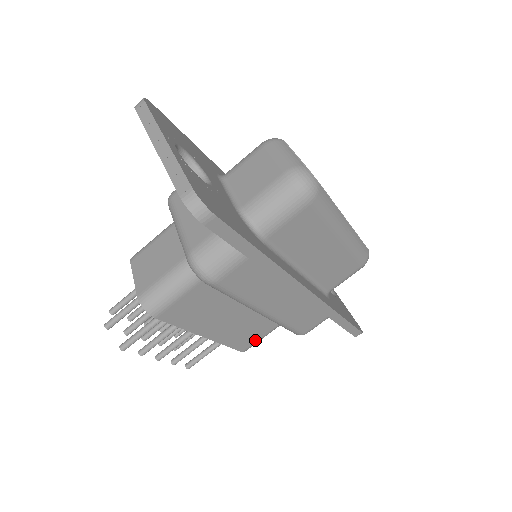
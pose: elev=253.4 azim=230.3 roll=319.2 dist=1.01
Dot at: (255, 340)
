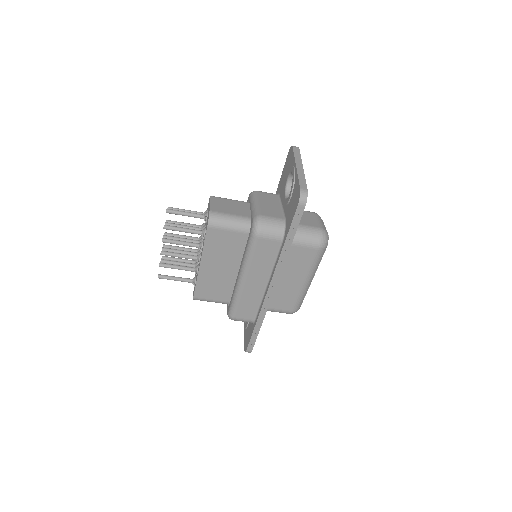
Dot at: (207, 297)
